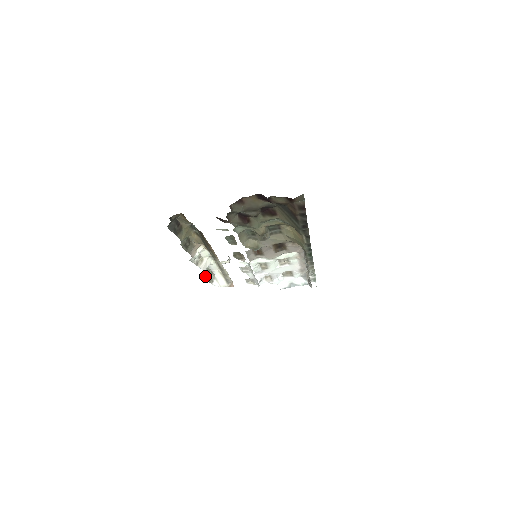
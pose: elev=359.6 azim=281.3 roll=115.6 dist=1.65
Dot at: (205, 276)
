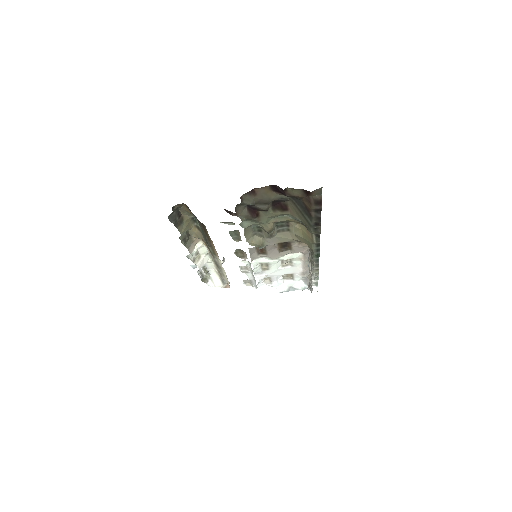
Dot at: (200, 275)
